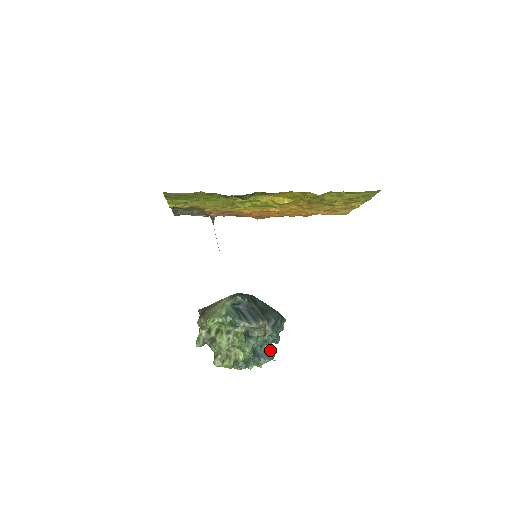
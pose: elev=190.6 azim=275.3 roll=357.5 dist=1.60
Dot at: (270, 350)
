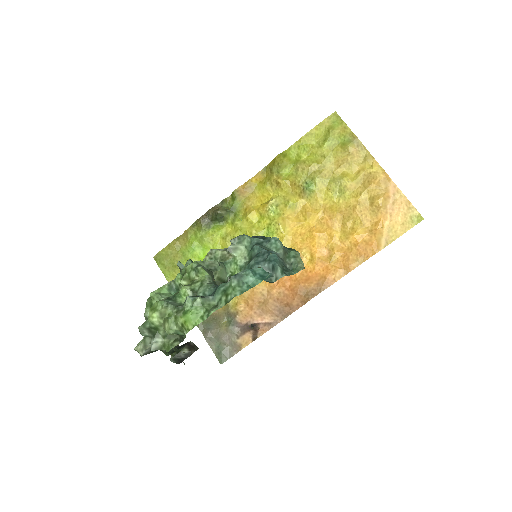
Dot at: occluded
